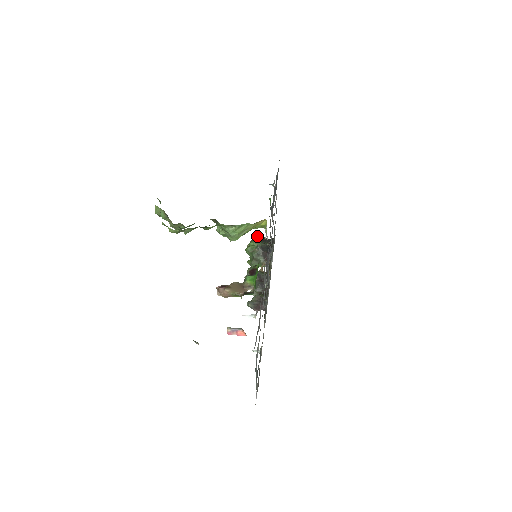
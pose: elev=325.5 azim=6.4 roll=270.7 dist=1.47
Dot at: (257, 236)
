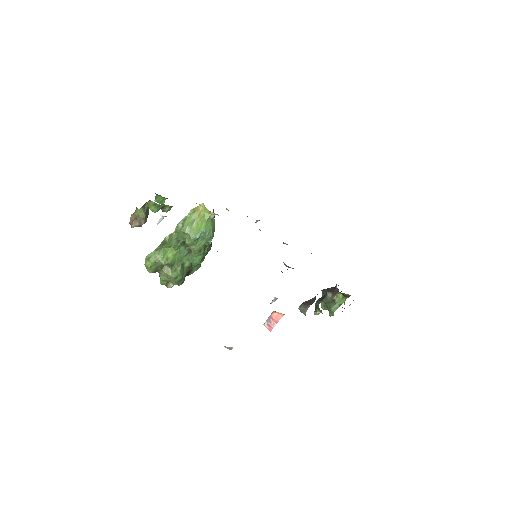
Dot at: occluded
